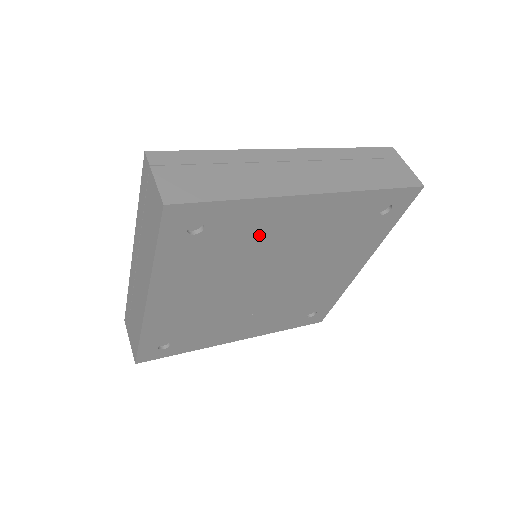
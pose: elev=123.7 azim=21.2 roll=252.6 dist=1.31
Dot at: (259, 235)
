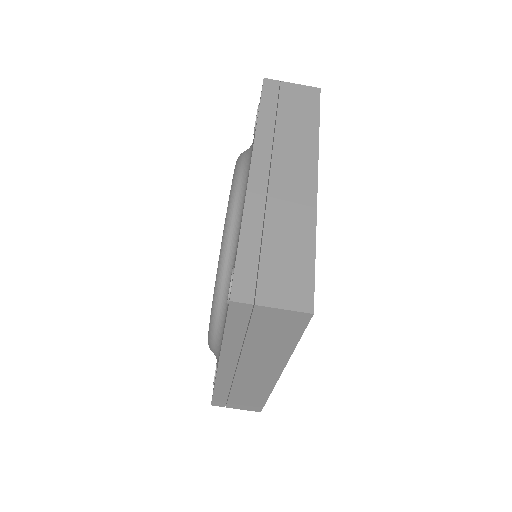
Dot at: occluded
